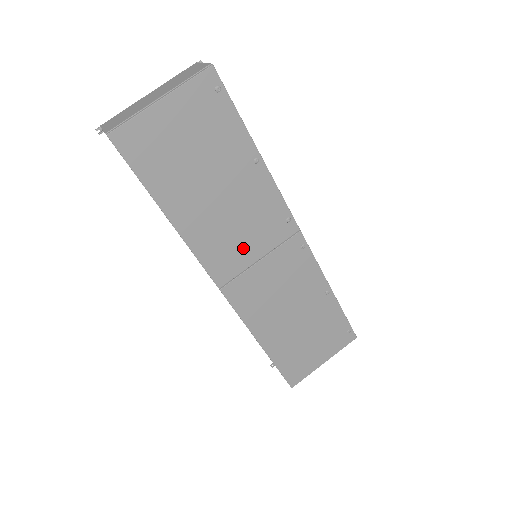
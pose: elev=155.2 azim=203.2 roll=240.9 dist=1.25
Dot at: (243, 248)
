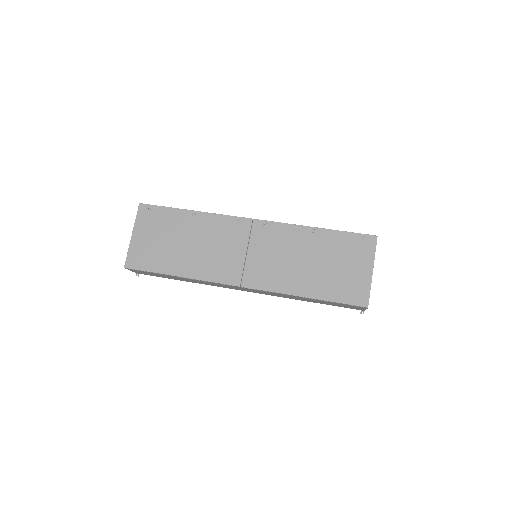
Dot at: (231, 256)
